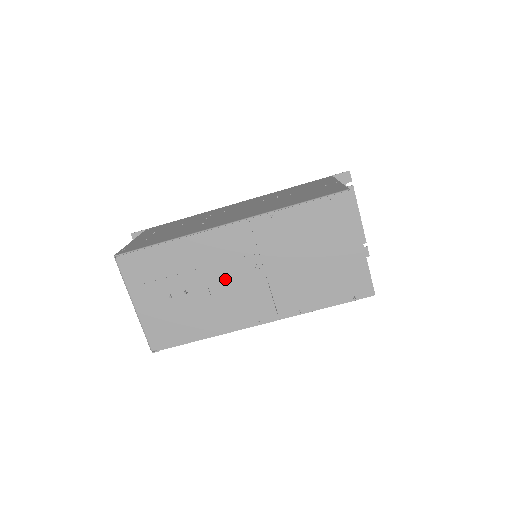
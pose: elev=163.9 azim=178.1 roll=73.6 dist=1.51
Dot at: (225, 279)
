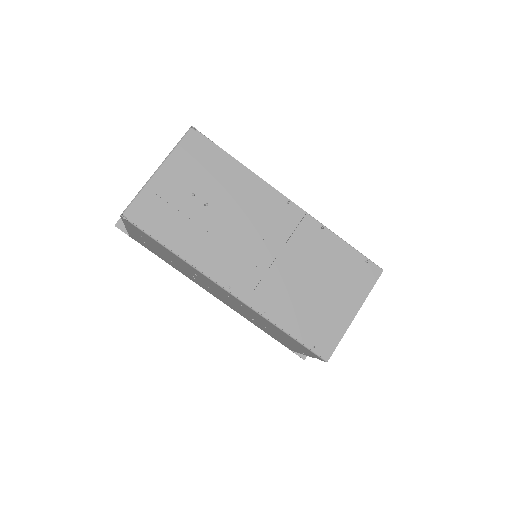
Dot at: (245, 230)
